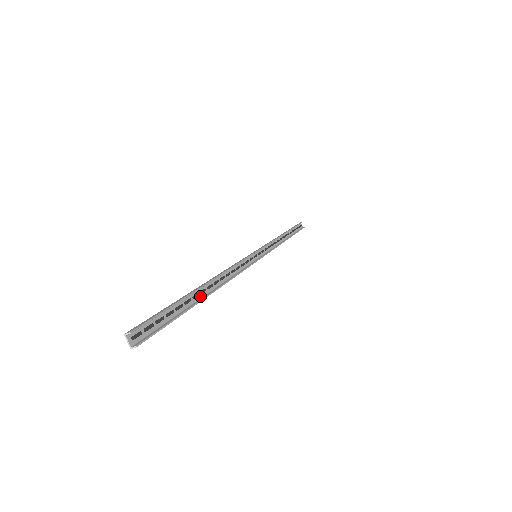
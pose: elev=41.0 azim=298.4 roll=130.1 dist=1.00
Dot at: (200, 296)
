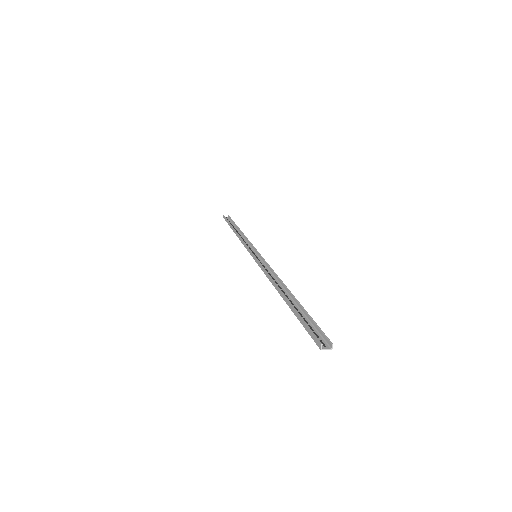
Dot at: (291, 300)
